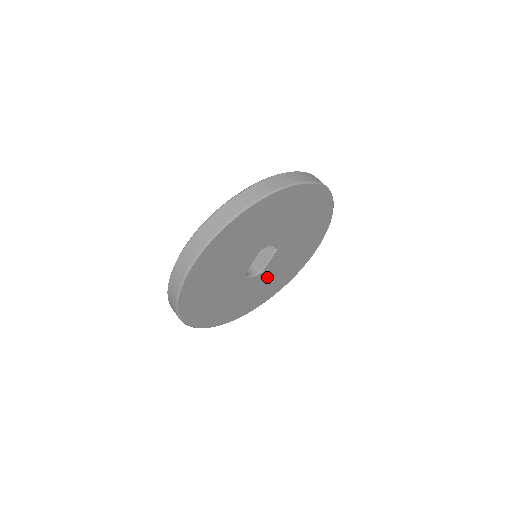
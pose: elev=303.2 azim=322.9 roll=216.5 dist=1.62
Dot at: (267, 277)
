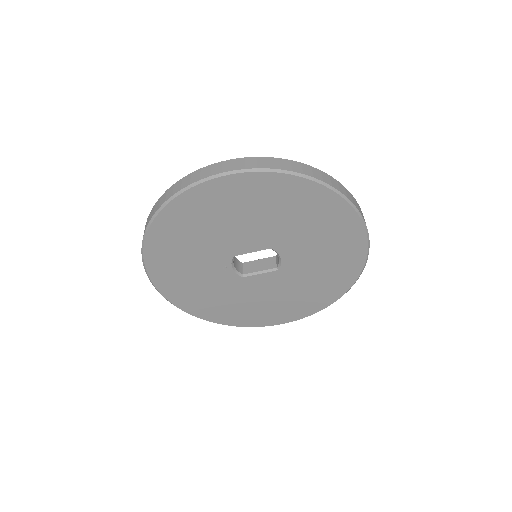
Dot at: (237, 290)
